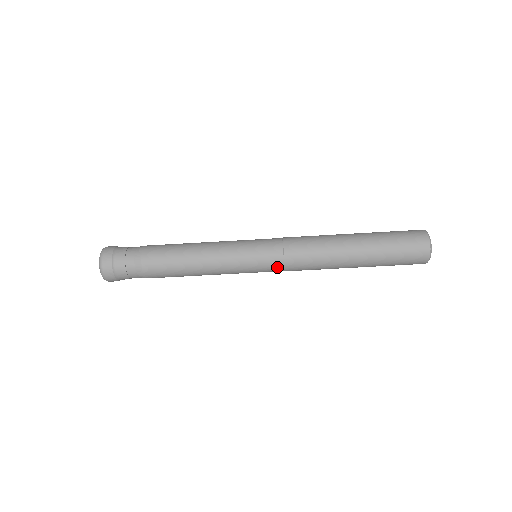
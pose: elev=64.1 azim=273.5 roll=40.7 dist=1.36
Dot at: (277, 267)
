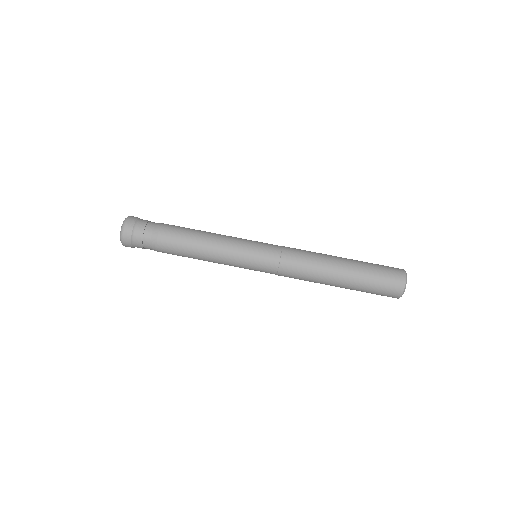
Dot at: (273, 262)
